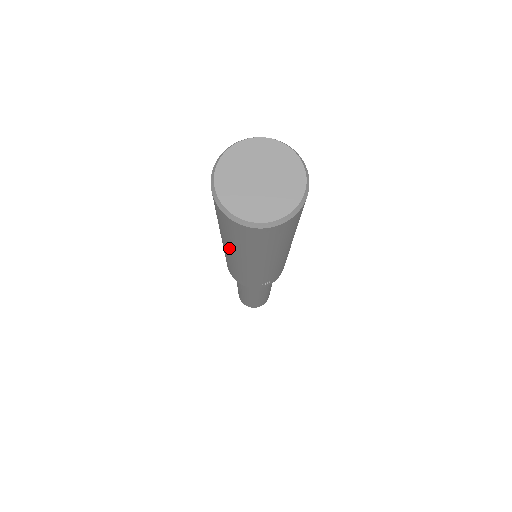
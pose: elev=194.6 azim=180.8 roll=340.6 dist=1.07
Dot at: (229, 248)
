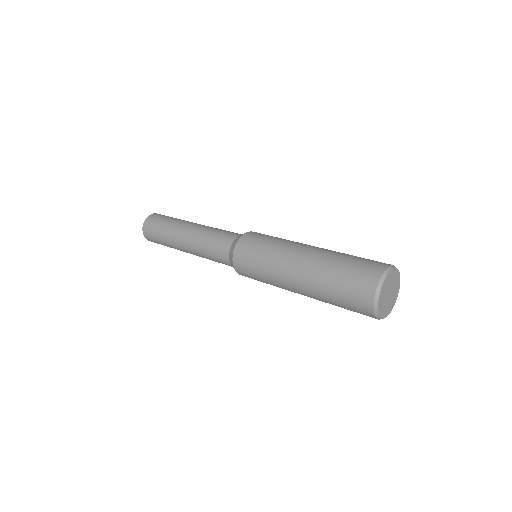
Dot at: (310, 280)
